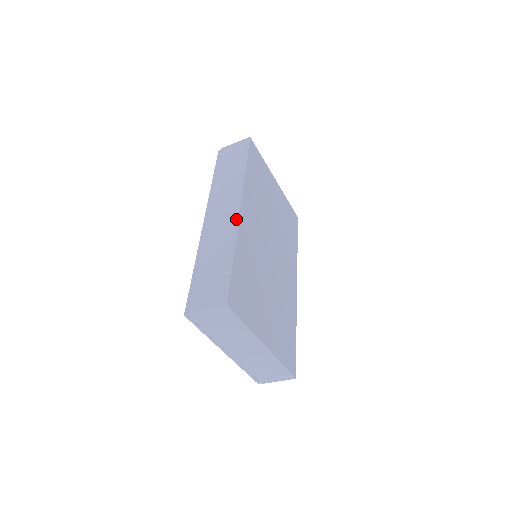
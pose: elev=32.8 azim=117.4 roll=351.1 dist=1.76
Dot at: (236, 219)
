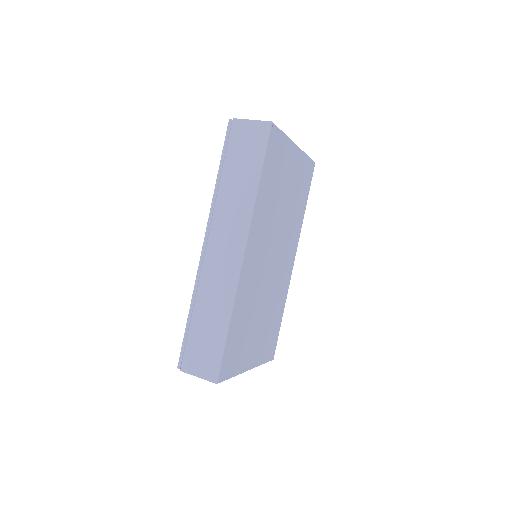
Dot at: (237, 273)
